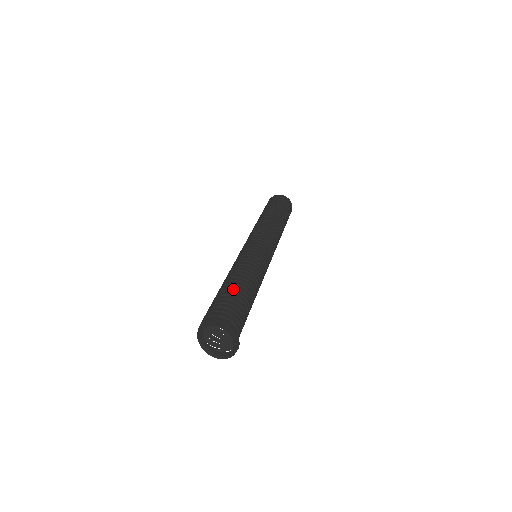
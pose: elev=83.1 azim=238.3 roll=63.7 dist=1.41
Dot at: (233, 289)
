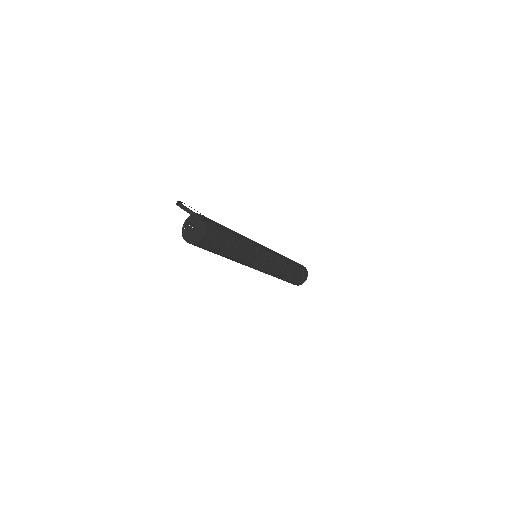
Dot at: occluded
